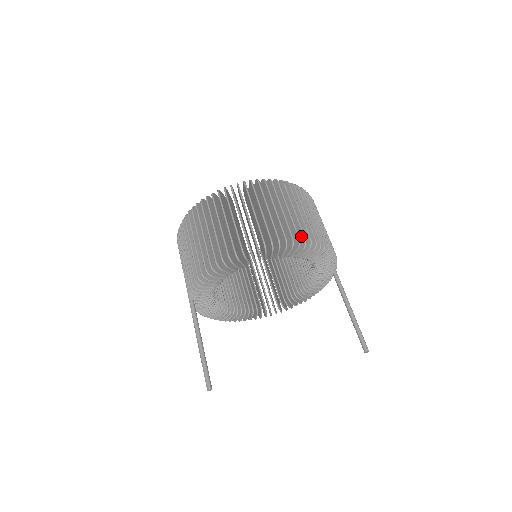
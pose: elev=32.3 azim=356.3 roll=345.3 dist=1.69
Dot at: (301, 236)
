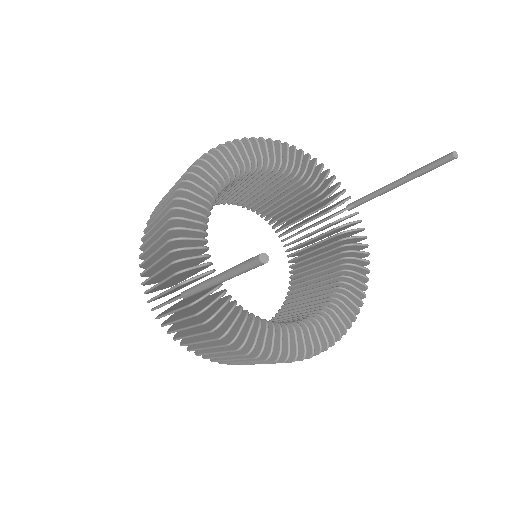
Dot at: occluded
